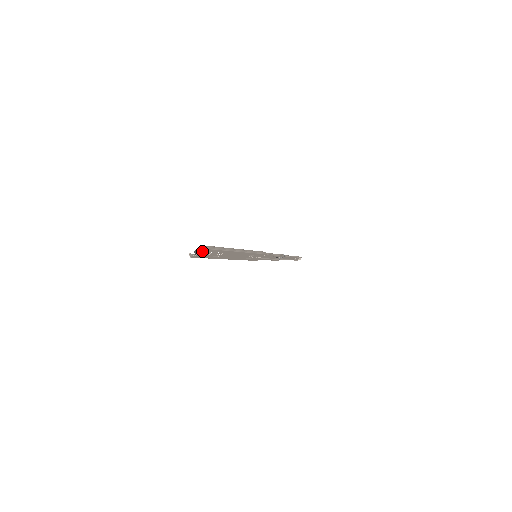
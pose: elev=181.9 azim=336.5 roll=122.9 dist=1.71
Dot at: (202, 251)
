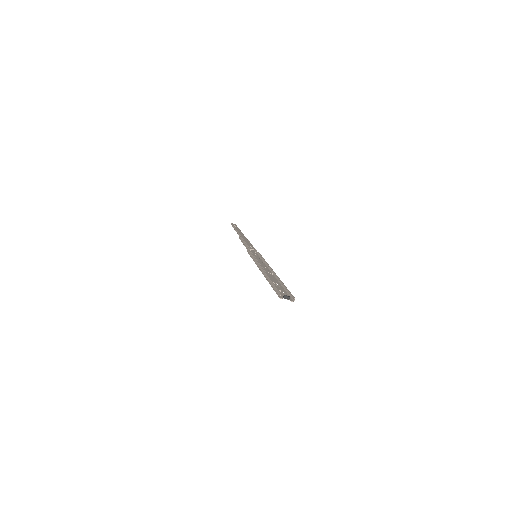
Dot at: (288, 298)
